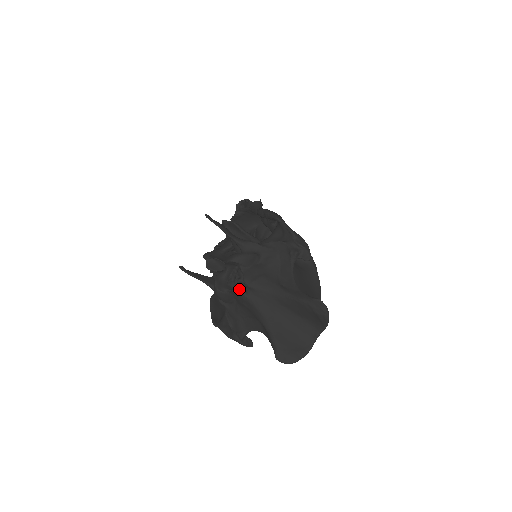
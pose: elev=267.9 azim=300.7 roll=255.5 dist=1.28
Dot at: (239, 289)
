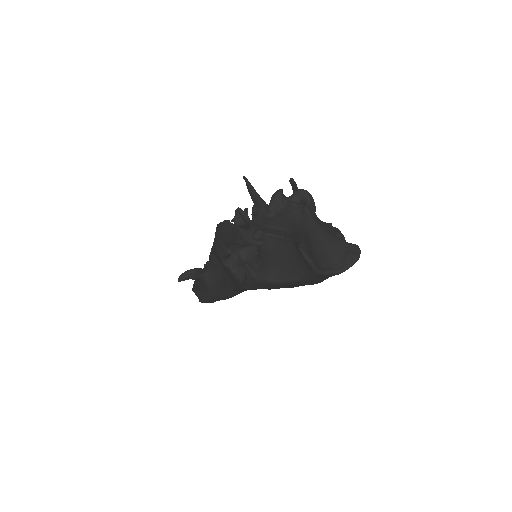
Dot at: occluded
